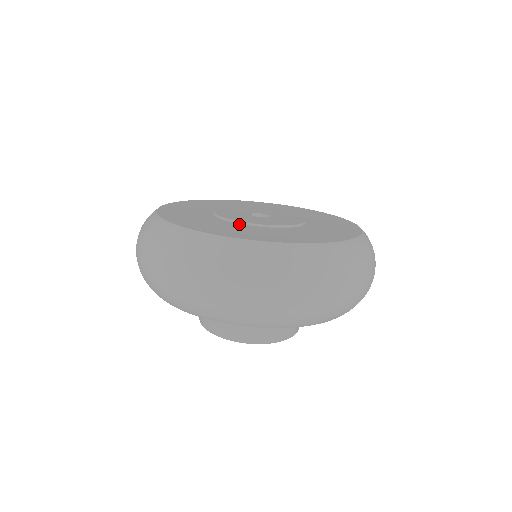
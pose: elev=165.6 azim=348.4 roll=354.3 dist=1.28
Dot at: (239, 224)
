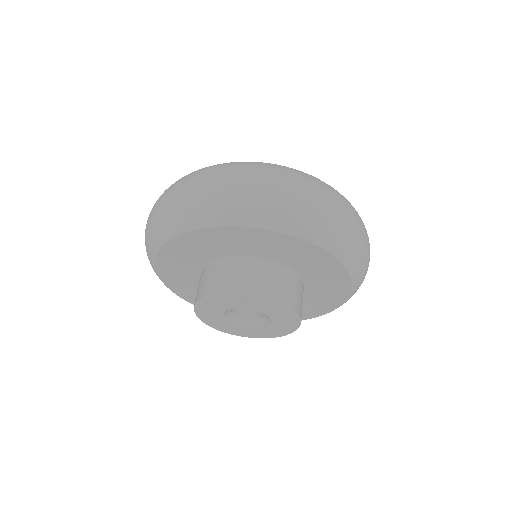
Dot at: occluded
